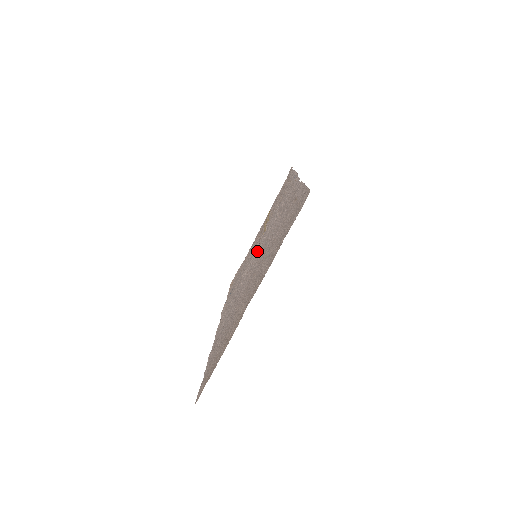
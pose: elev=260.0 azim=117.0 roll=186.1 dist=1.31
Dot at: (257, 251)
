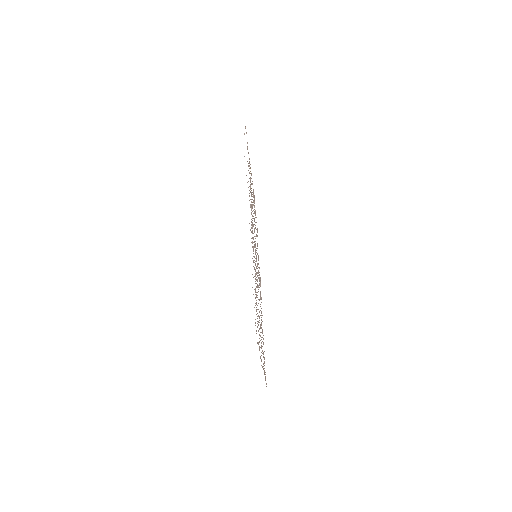
Dot at: (255, 250)
